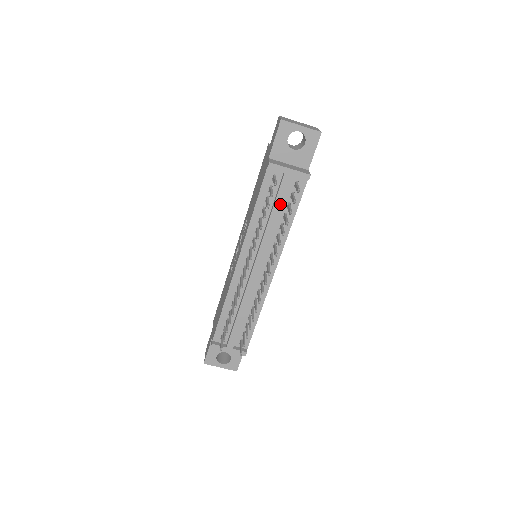
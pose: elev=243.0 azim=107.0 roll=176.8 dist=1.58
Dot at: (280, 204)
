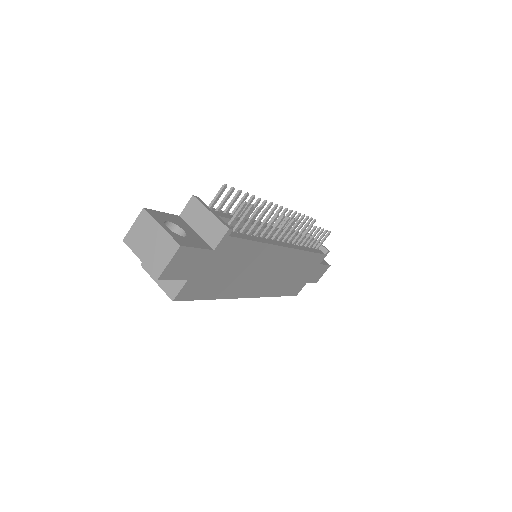
Dot at: occluded
